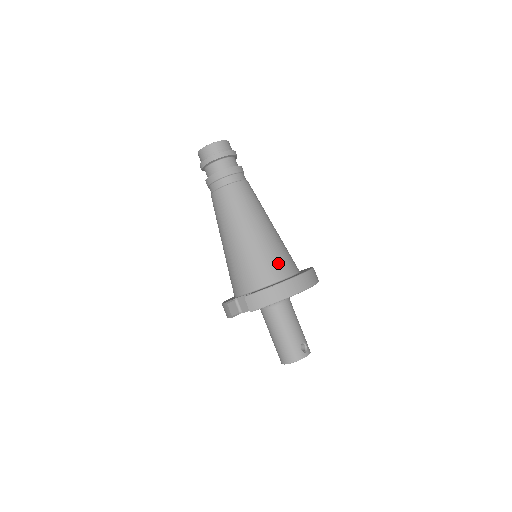
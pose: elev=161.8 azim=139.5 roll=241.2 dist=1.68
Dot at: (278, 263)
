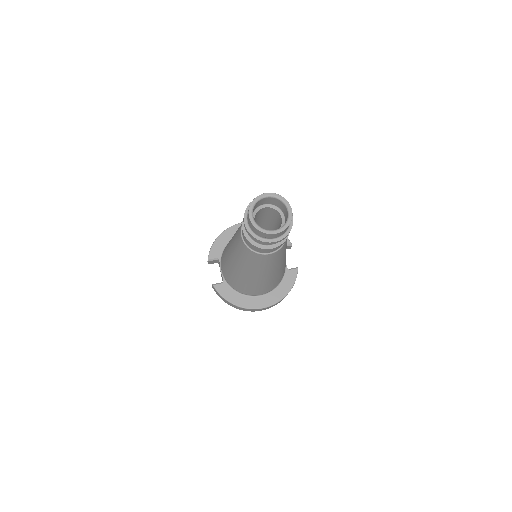
Dot at: (253, 291)
